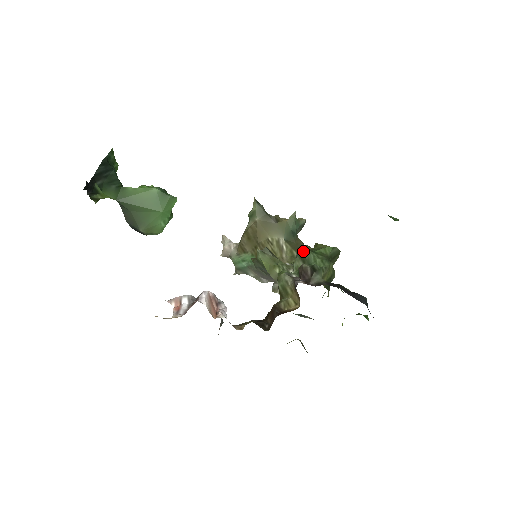
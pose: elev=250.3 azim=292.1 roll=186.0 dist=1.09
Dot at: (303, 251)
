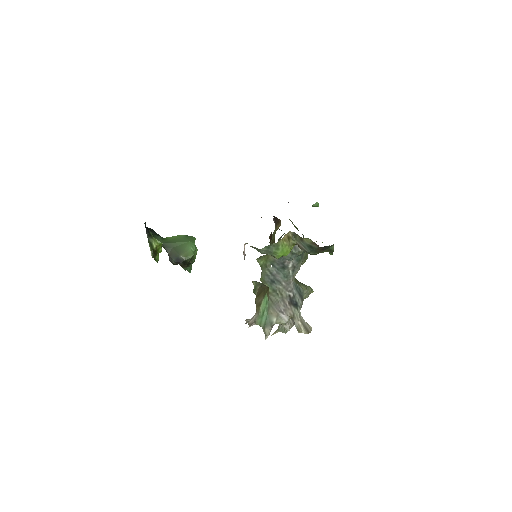
Dot at: occluded
